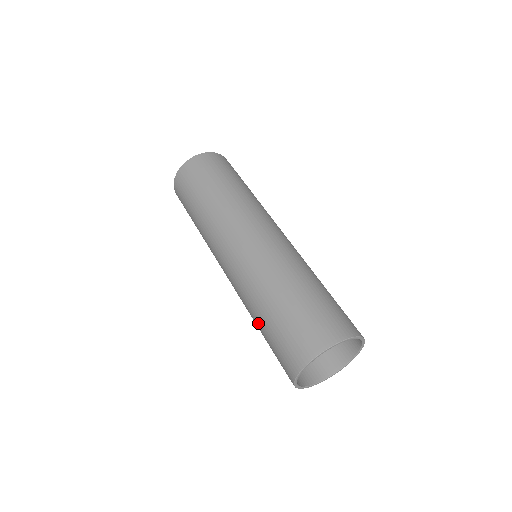
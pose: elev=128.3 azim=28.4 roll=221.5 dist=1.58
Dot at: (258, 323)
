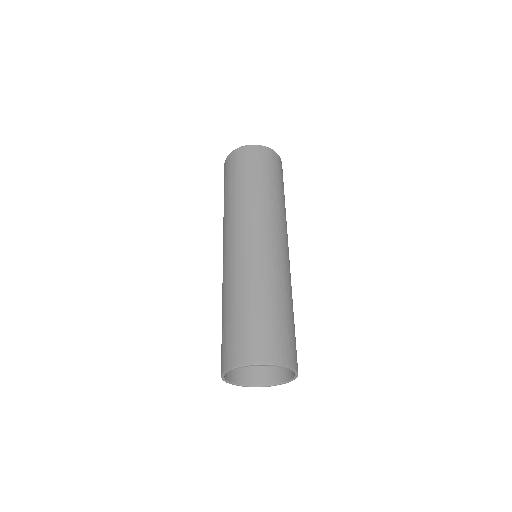
Dot at: (240, 302)
